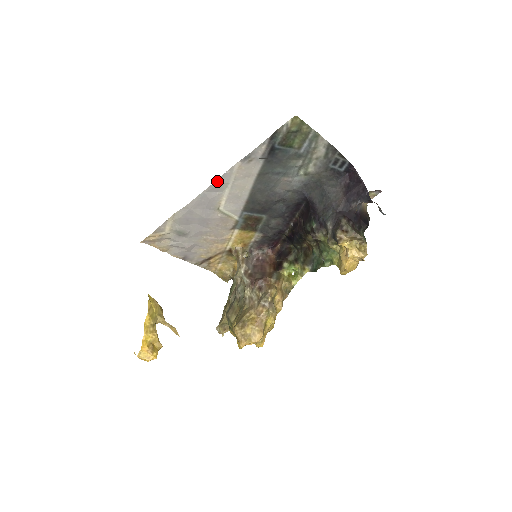
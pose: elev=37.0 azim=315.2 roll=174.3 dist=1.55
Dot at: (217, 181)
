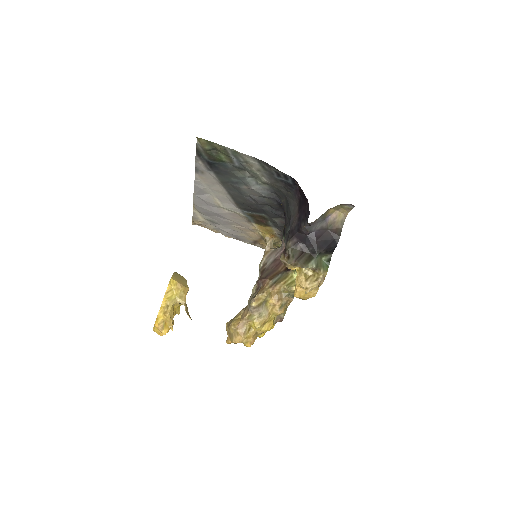
Dot at: (195, 187)
